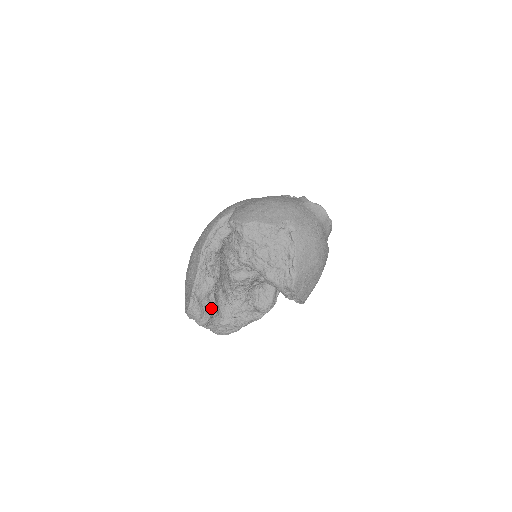
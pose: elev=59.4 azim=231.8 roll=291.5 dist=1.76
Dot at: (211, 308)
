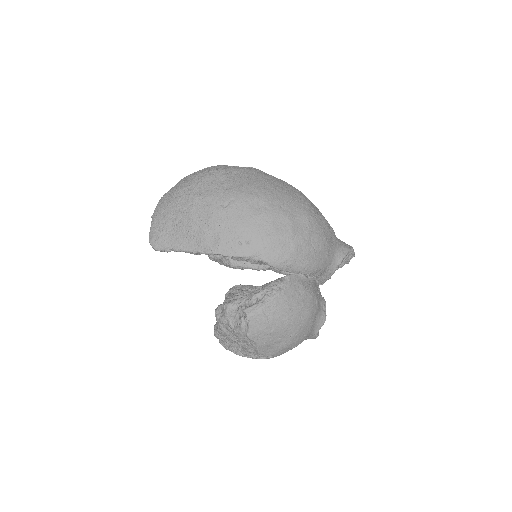
Dot at: occluded
